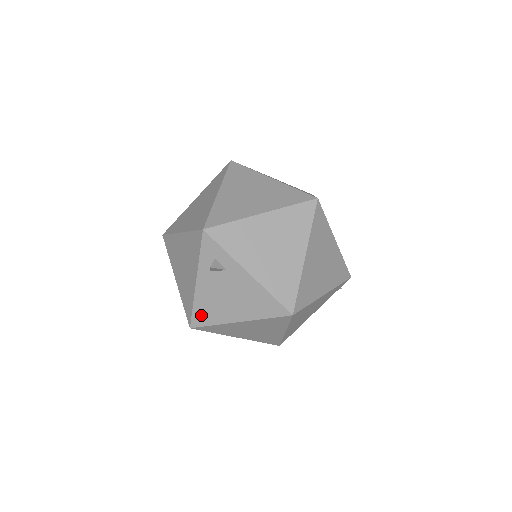
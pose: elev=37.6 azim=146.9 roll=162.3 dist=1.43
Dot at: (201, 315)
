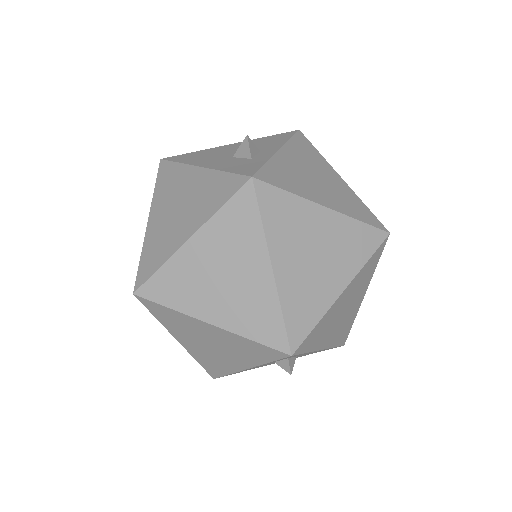
Dot at: occluded
